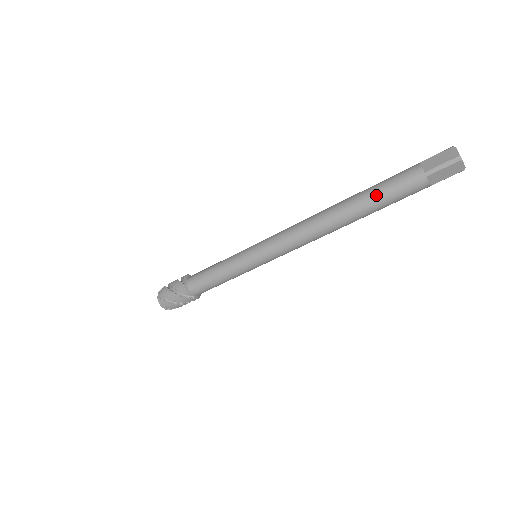
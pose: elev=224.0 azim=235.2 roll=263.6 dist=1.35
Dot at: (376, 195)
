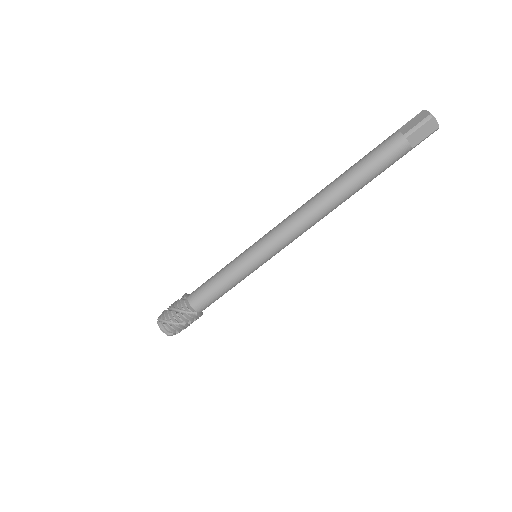
Dot at: (363, 165)
